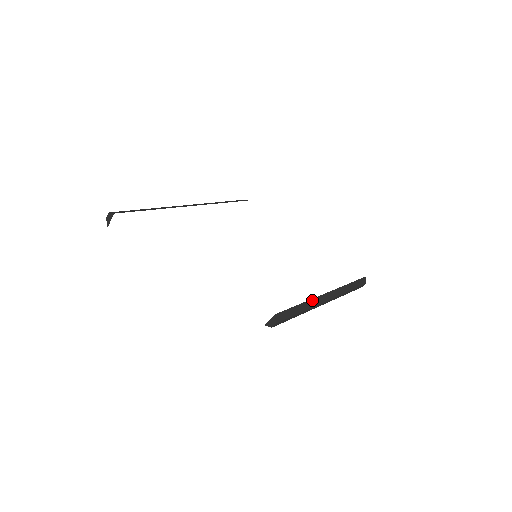
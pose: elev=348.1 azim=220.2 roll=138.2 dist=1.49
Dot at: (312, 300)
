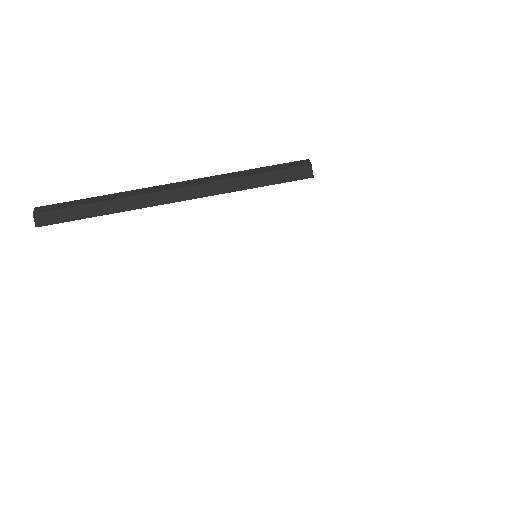
Dot at: occluded
